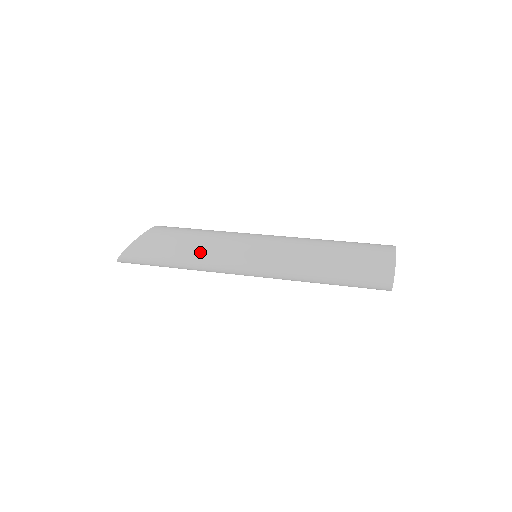
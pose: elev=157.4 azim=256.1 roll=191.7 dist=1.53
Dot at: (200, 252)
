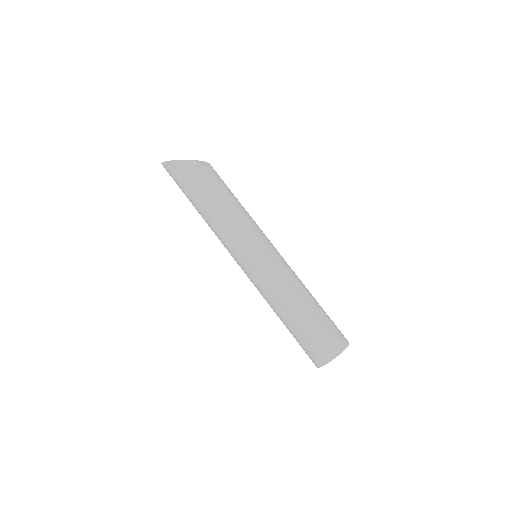
Dot at: (217, 222)
